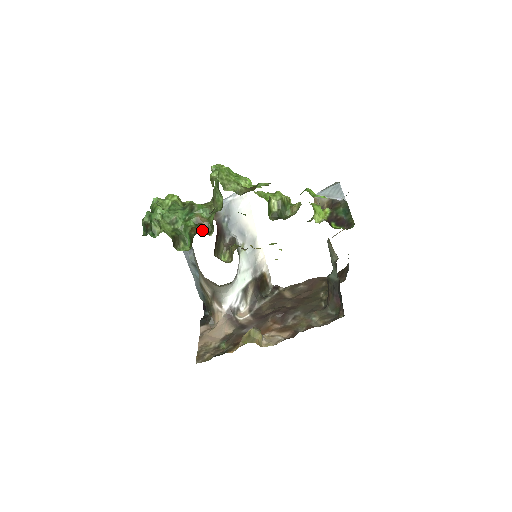
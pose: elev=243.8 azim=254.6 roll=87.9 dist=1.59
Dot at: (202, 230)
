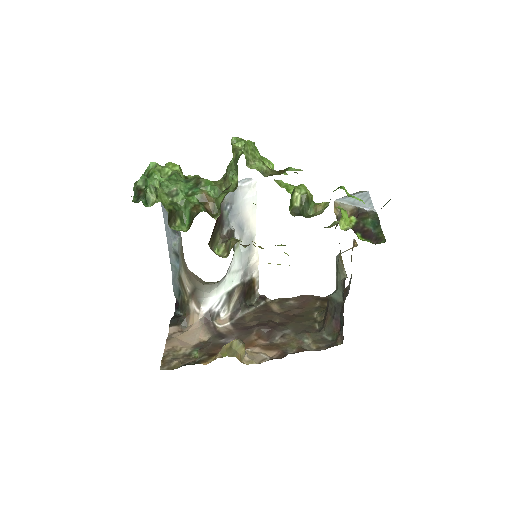
Dot at: (206, 210)
